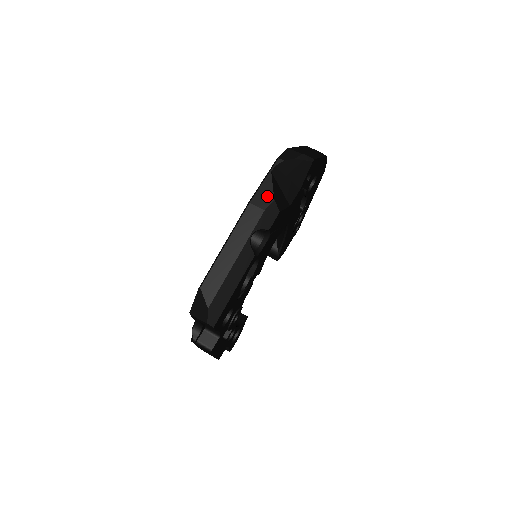
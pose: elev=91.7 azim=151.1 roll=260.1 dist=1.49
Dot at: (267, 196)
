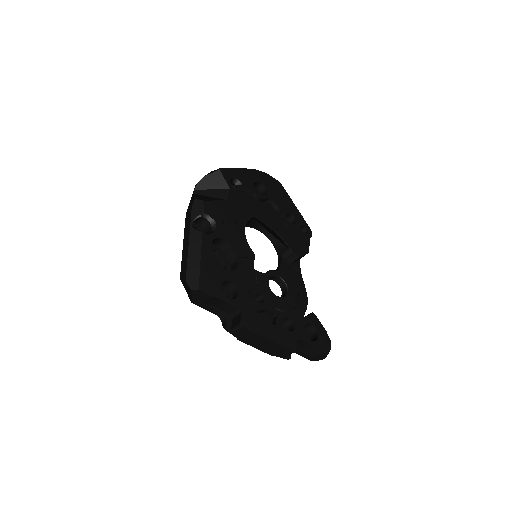
Dot at: (192, 202)
